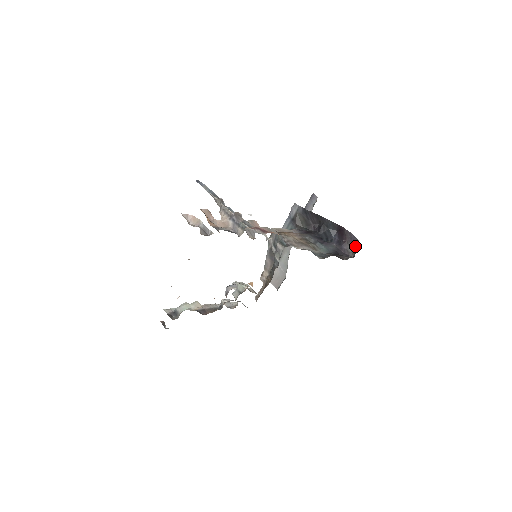
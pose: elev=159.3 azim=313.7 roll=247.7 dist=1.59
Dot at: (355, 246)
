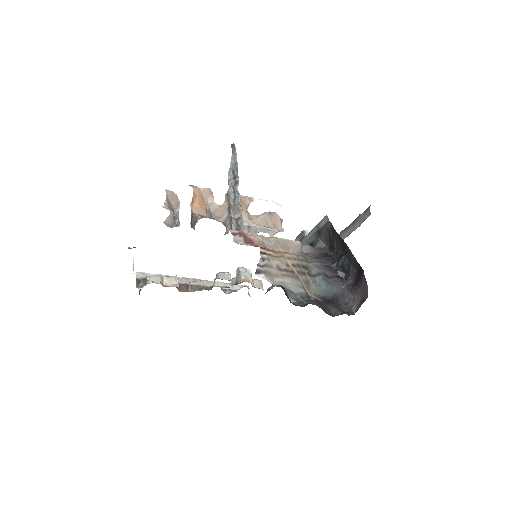
Dot at: (361, 303)
